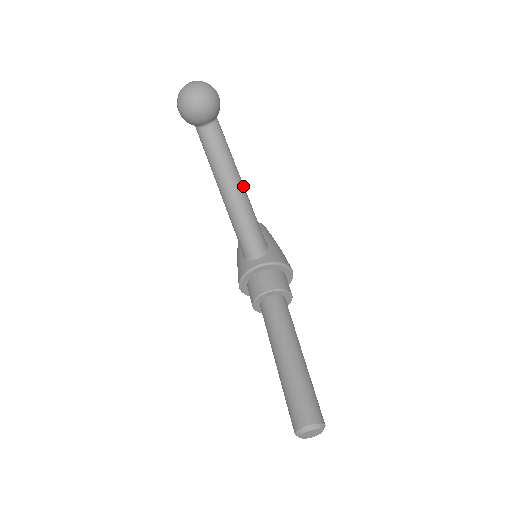
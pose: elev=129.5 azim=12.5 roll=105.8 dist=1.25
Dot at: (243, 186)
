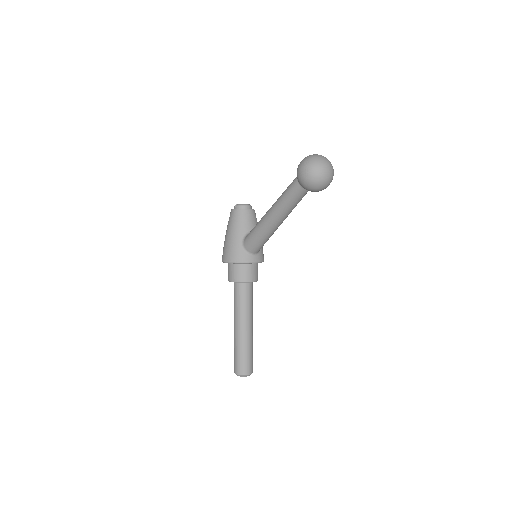
Dot at: occluded
